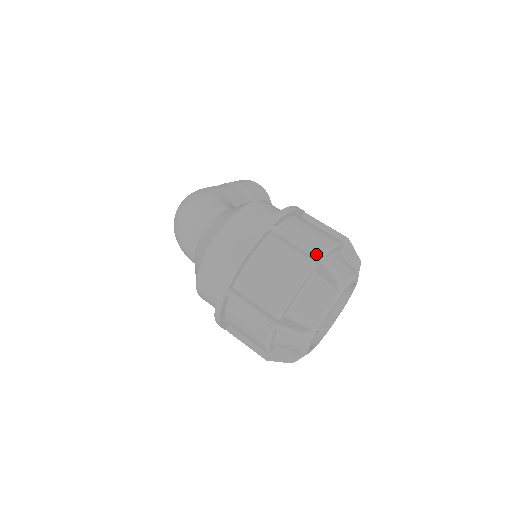
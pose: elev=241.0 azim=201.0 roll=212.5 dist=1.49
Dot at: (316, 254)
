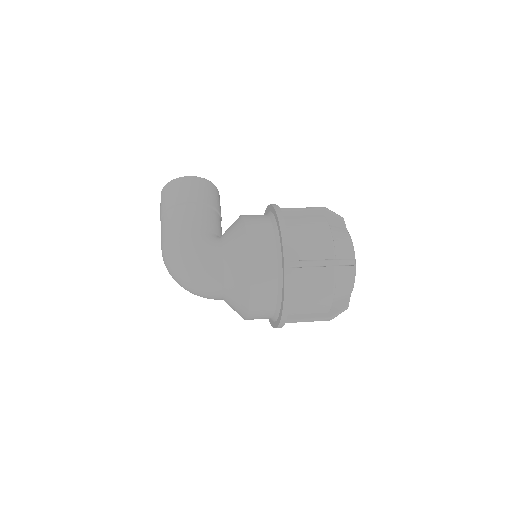
Dot at: (335, 263)
